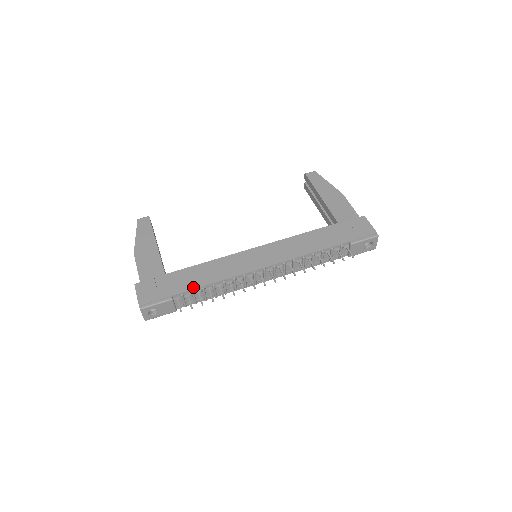
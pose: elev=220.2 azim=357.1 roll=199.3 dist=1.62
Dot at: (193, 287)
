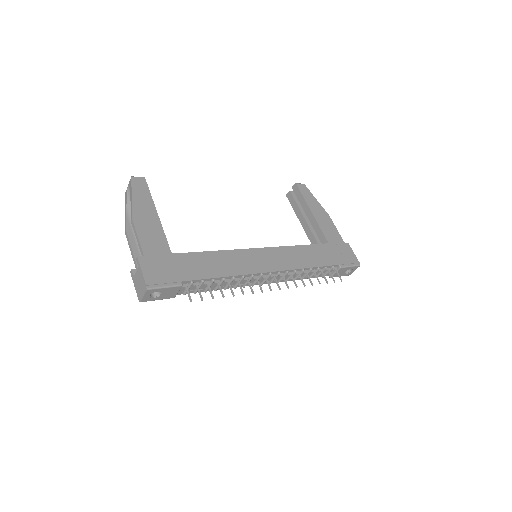
Dot at: (204, 276)
